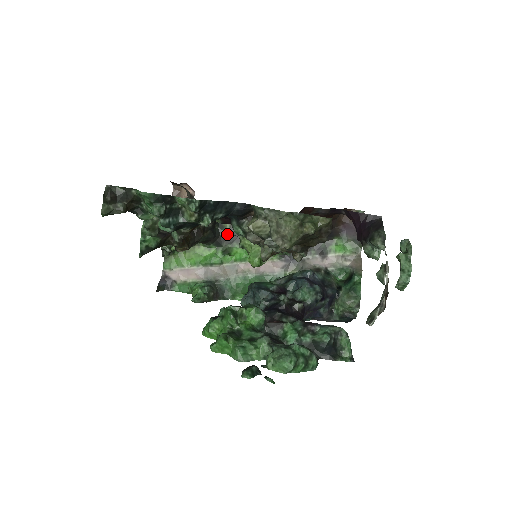
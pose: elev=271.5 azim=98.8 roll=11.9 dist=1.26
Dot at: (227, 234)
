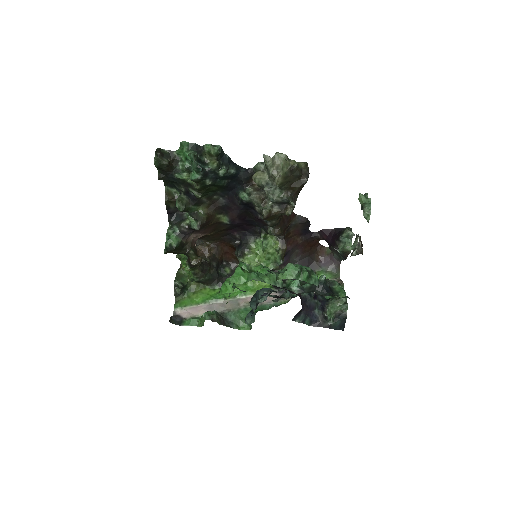
Dot at: (228, 277)
